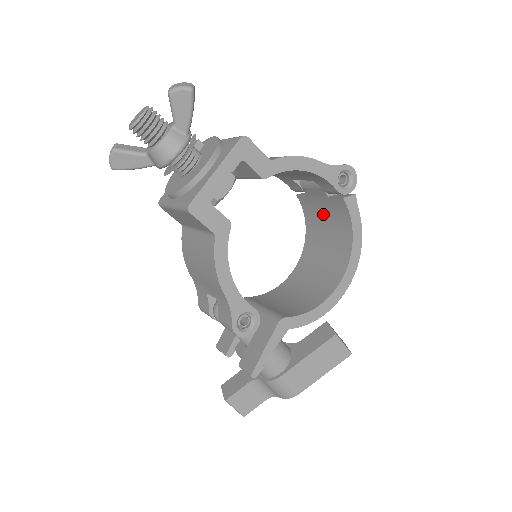
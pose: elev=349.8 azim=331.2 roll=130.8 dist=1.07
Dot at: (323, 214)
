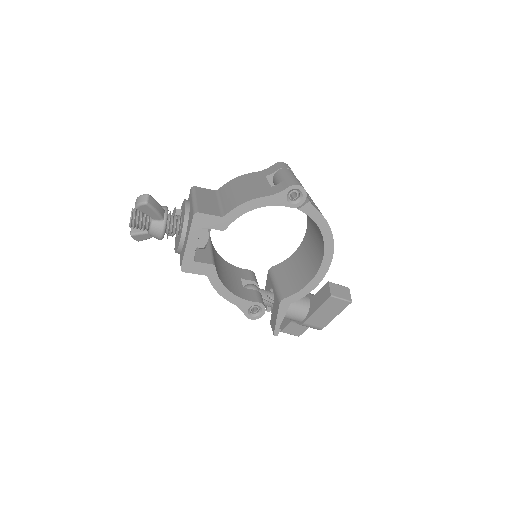
Dot at: occluded
